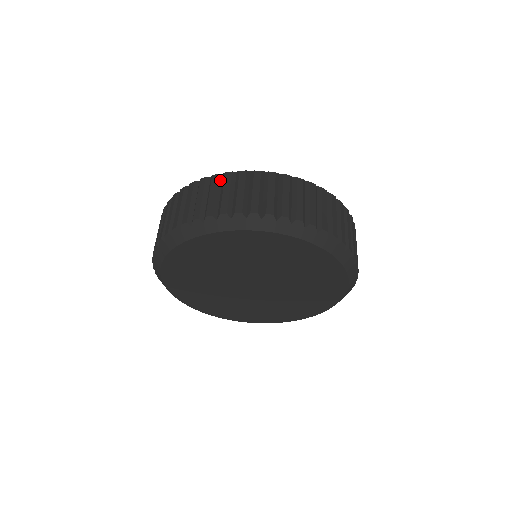
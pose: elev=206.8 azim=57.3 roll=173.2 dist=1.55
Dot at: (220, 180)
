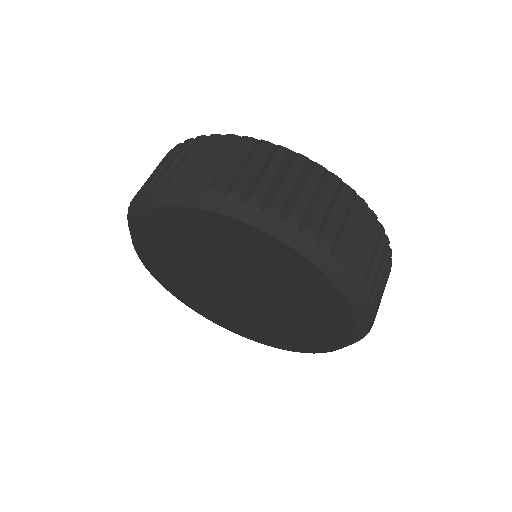
Dot at: occluded
